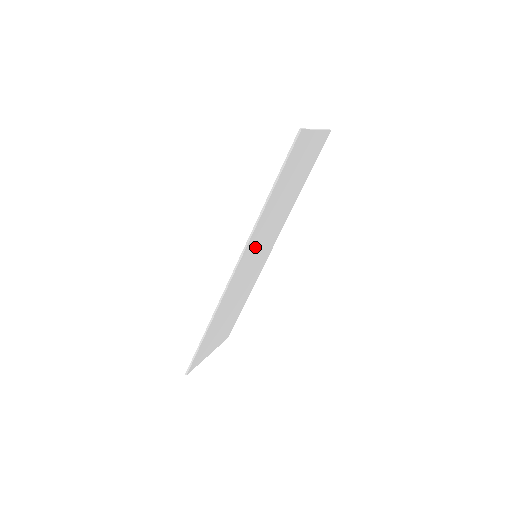
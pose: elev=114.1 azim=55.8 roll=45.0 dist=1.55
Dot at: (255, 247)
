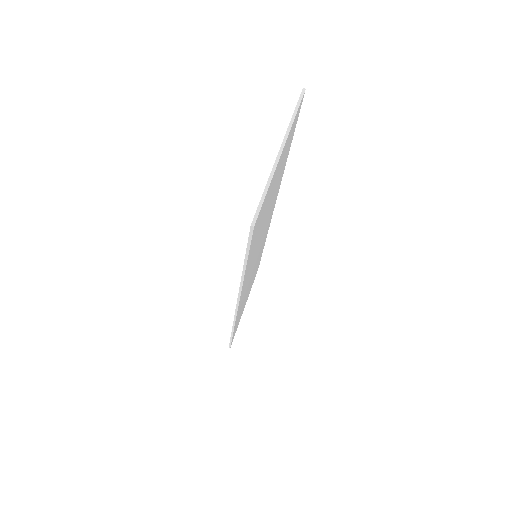
Dot at: occluded
